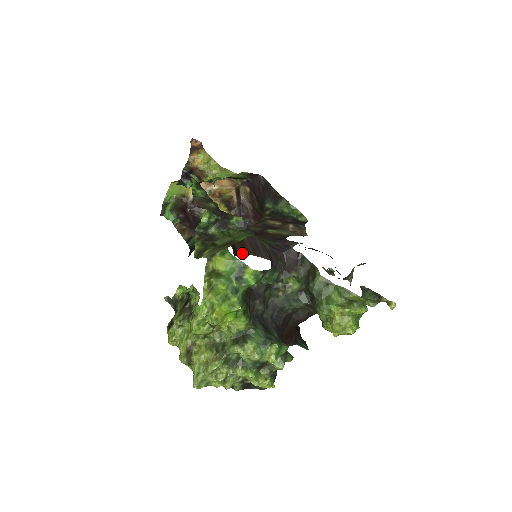
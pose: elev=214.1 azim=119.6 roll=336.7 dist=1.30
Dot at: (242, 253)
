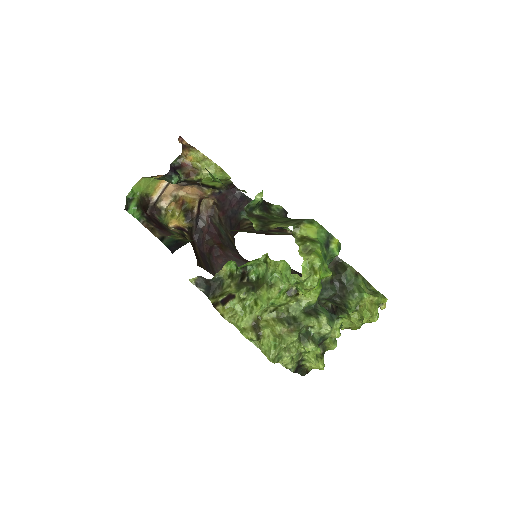
Dot at: (199, 265)
